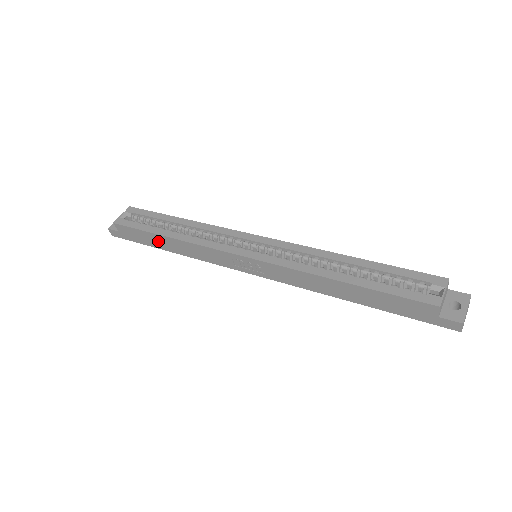
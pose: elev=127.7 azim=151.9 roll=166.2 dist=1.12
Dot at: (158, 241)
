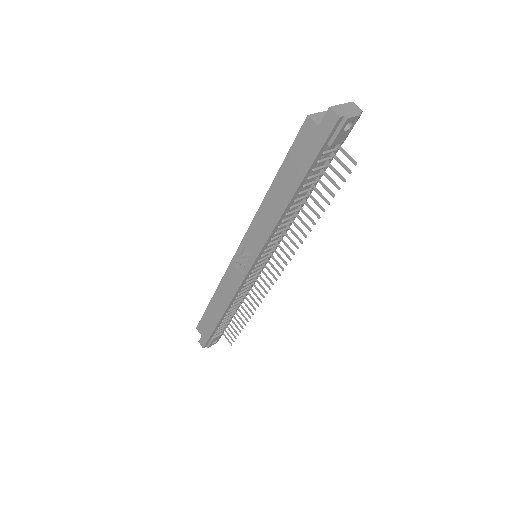
Dot at: (213, 312)
